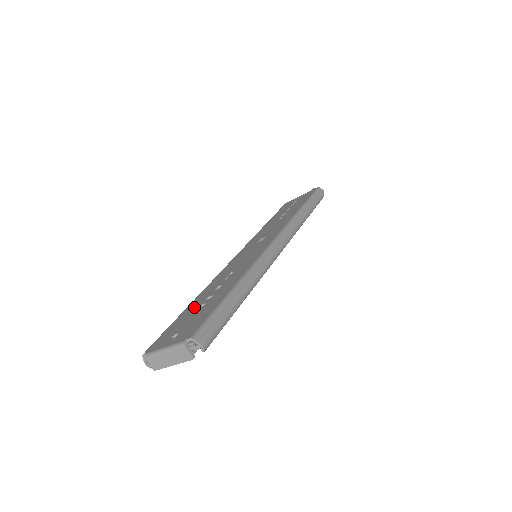
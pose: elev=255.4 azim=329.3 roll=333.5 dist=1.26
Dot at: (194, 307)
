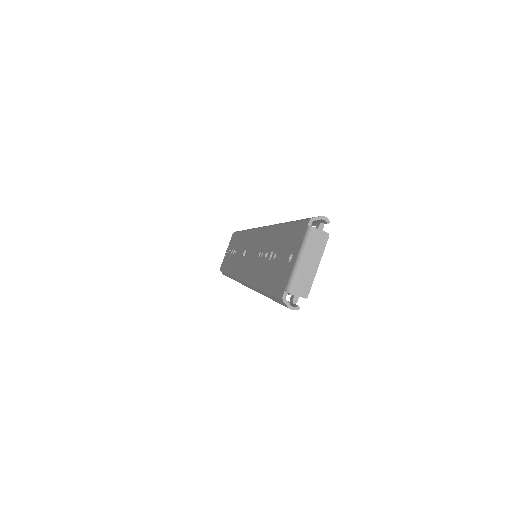
Dot at: (269, 270)
